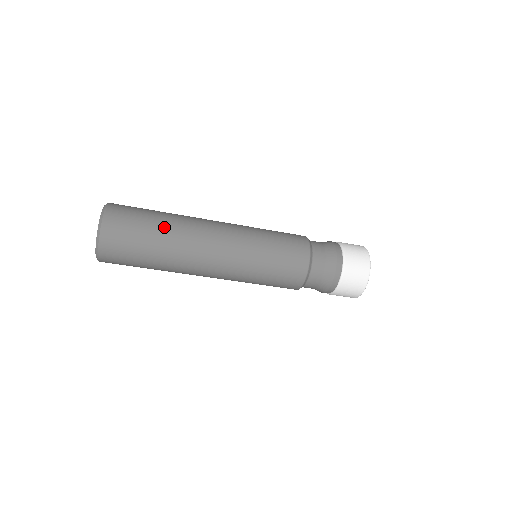
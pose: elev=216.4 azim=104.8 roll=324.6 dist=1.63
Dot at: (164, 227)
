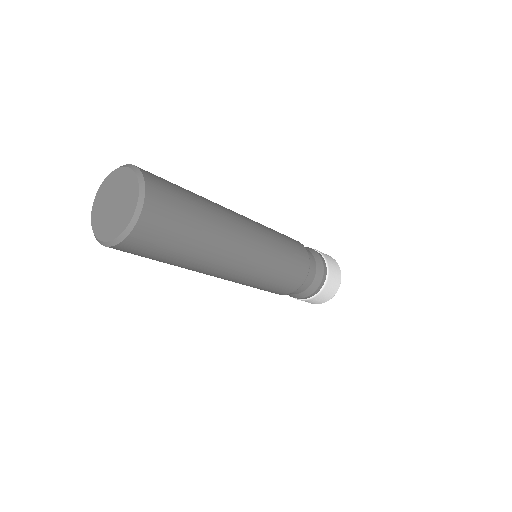
Dot at: (203, 202)
